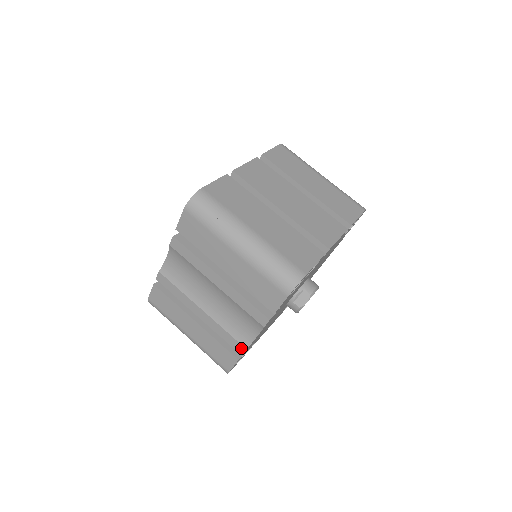
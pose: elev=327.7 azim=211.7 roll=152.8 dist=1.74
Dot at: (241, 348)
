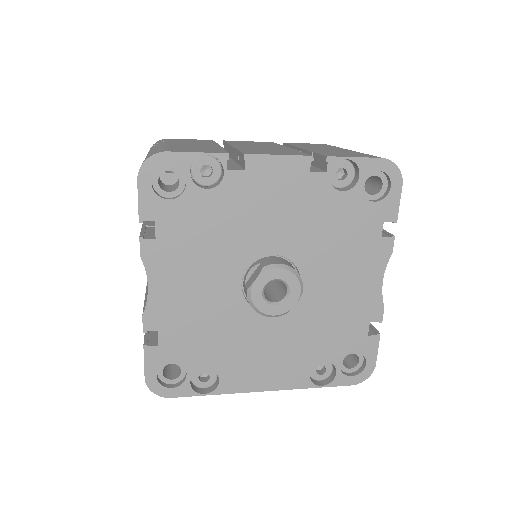
Dot at: (143, 318)
